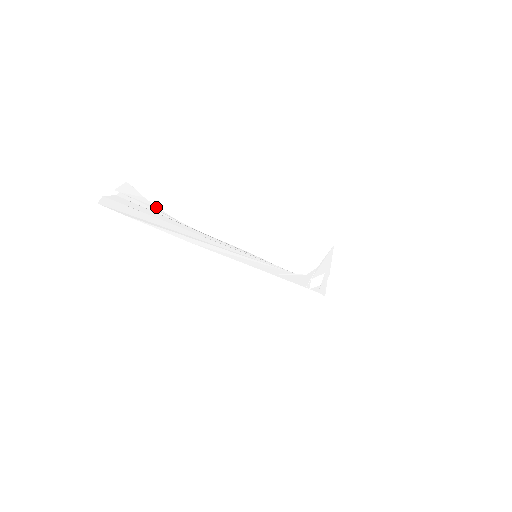
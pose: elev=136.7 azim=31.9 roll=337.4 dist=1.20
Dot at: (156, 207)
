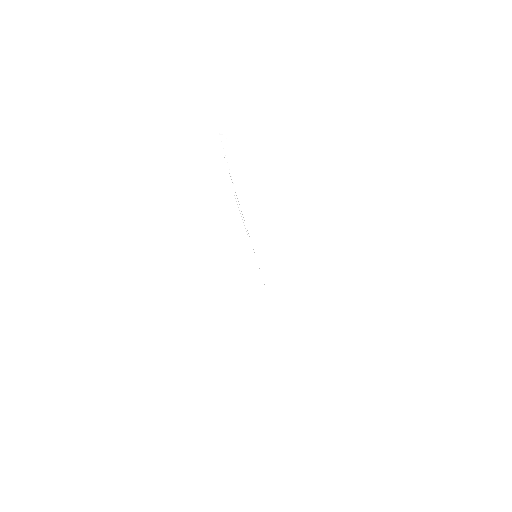
Dot at: (228, 160)
